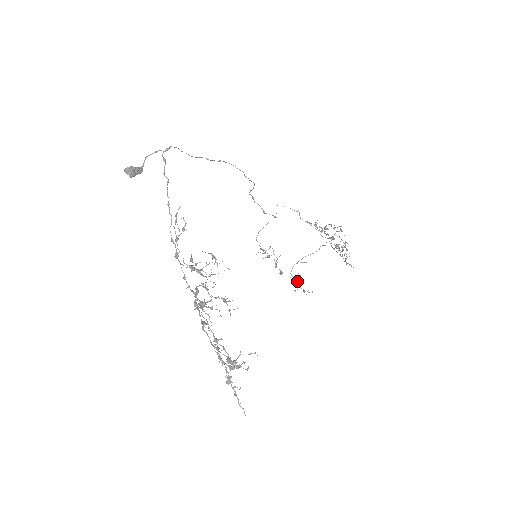
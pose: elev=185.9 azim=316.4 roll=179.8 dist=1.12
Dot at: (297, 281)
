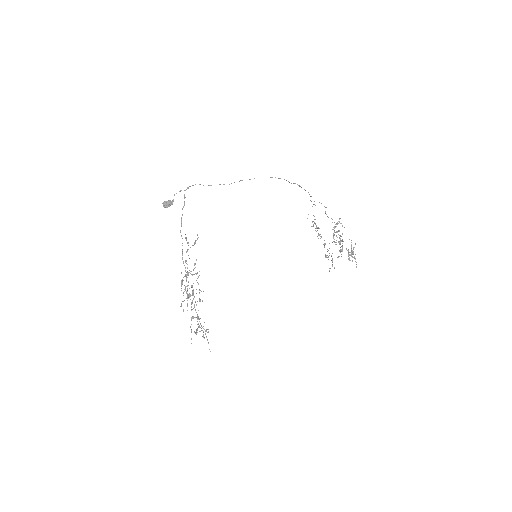
Dot at: occluded
